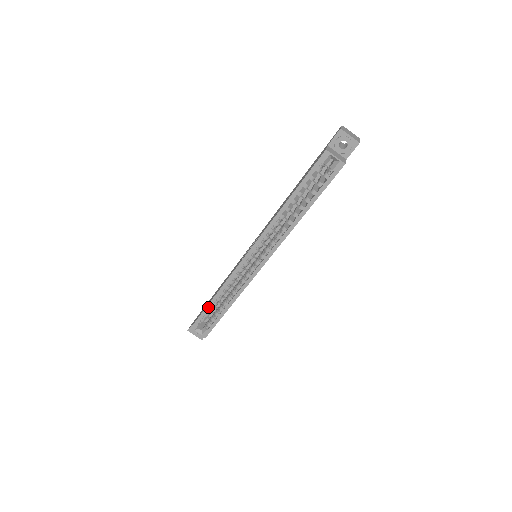
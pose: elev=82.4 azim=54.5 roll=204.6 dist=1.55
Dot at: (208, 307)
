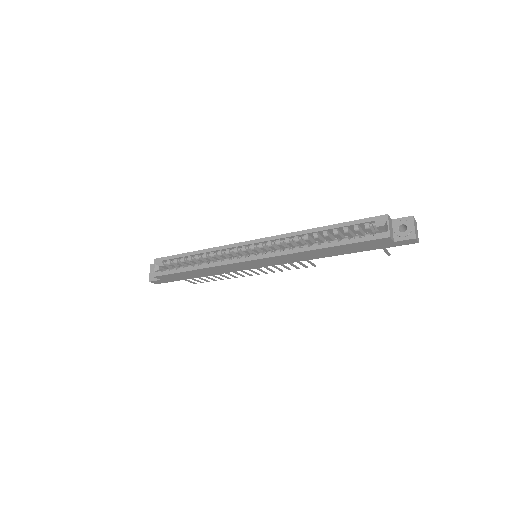
Dot at: (184, 255)
